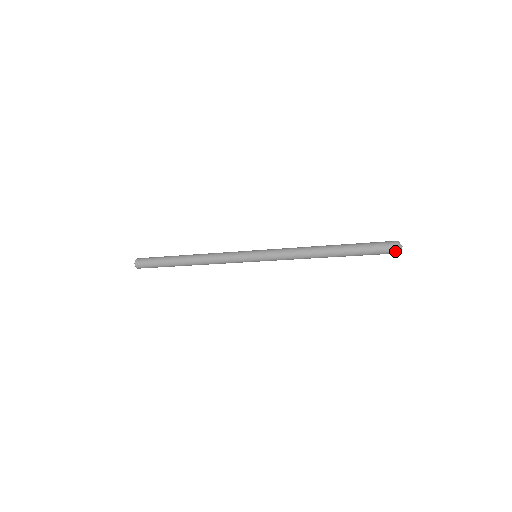
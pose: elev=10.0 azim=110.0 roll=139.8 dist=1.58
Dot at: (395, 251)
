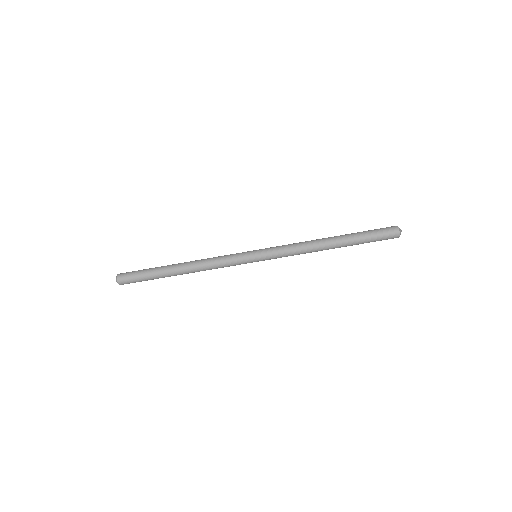
Dot at: (396, 230)
